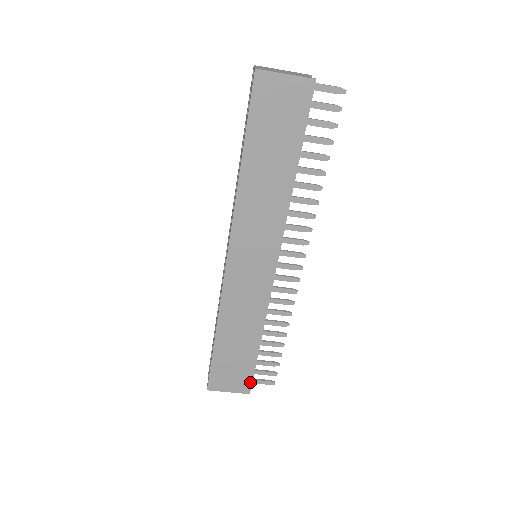
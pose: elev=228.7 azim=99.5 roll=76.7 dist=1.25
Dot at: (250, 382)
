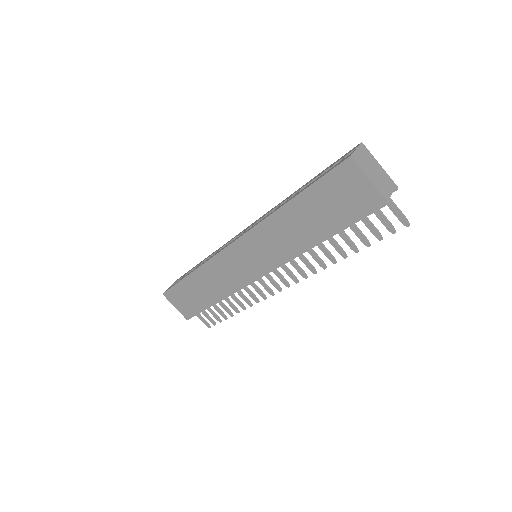
Dot at: (192, 315)
